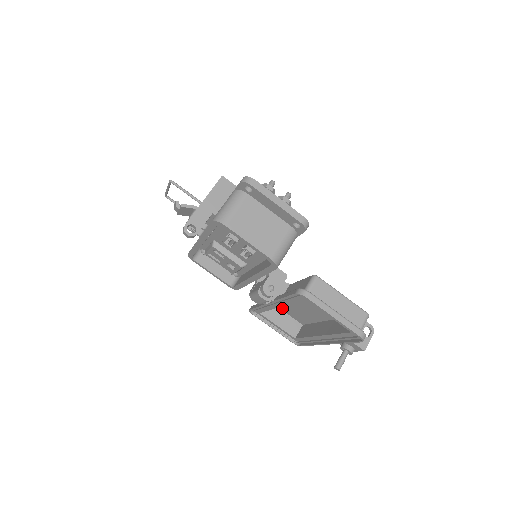
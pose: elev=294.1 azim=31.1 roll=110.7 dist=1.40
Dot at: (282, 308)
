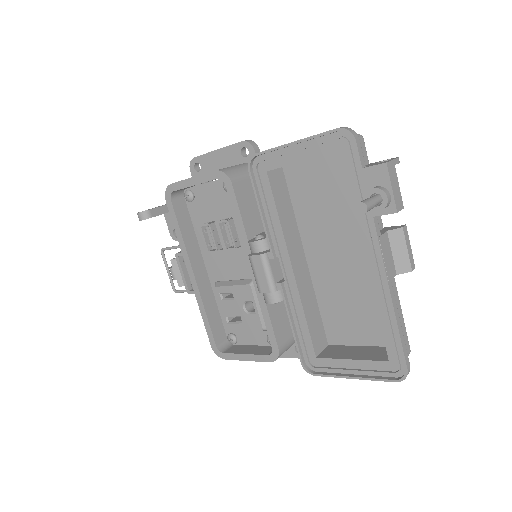
Dot at: (349, 338)
